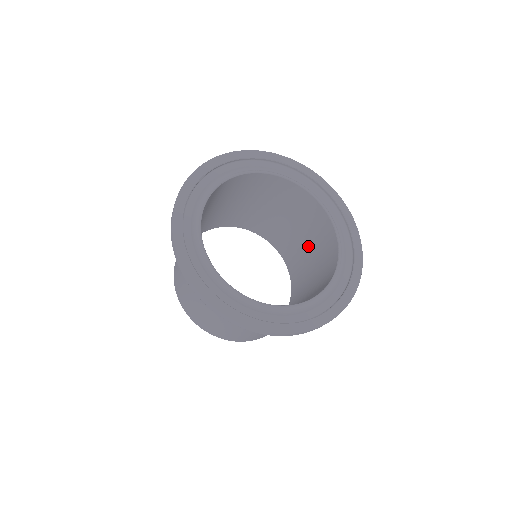
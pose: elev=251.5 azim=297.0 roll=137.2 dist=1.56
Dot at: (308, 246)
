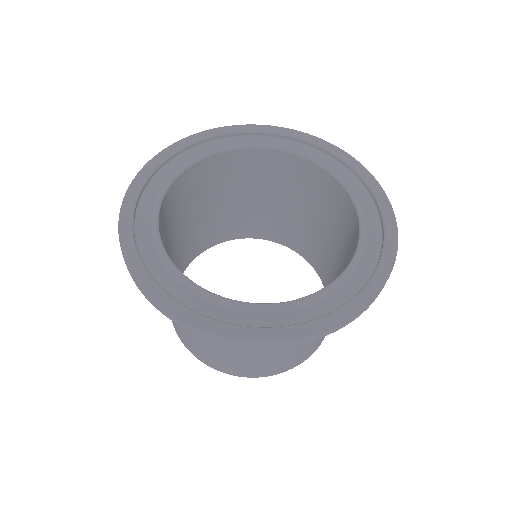
Dot at: (340, 256)
